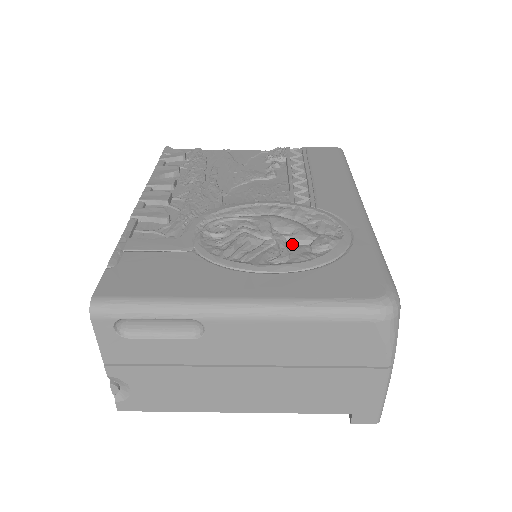
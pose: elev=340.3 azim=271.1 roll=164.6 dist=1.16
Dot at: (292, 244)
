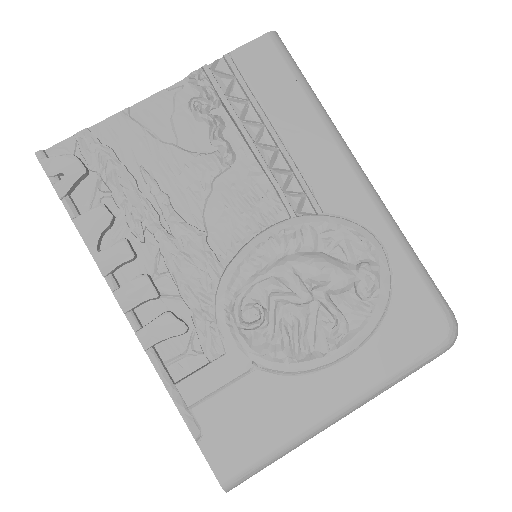
Dot at: (336, 296)
